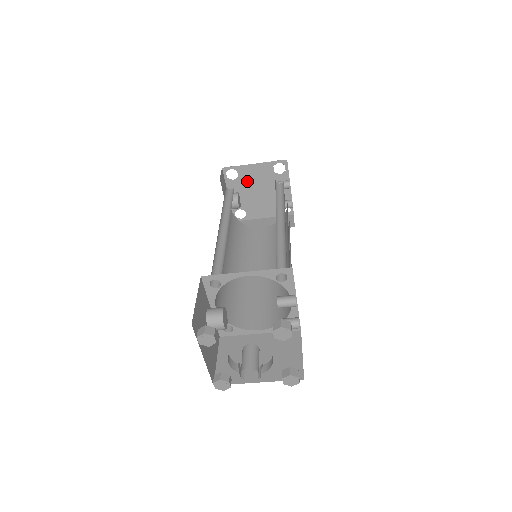
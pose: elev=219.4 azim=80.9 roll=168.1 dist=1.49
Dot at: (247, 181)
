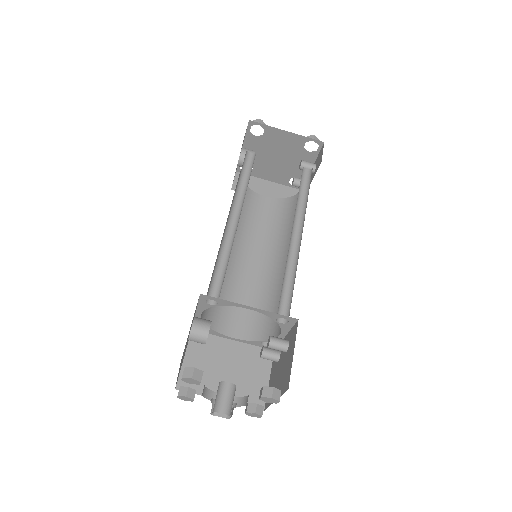
Dot at: (270, 143)
